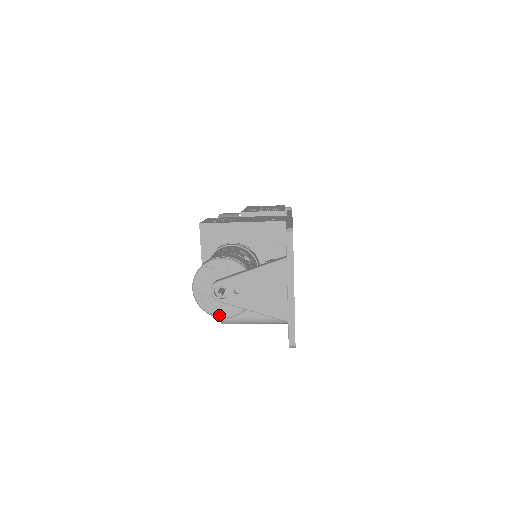
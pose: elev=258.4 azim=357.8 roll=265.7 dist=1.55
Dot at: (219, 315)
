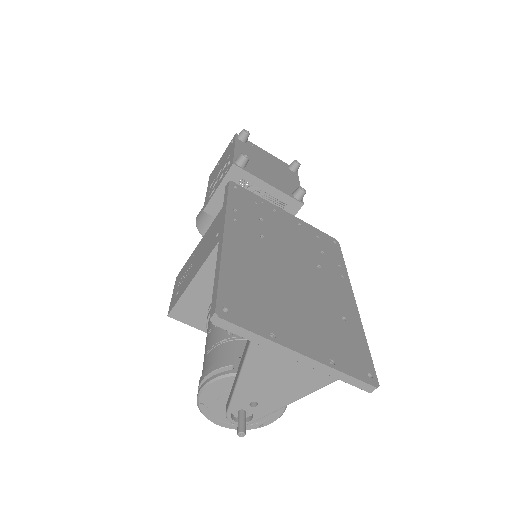
Dot at: (271, 421)
